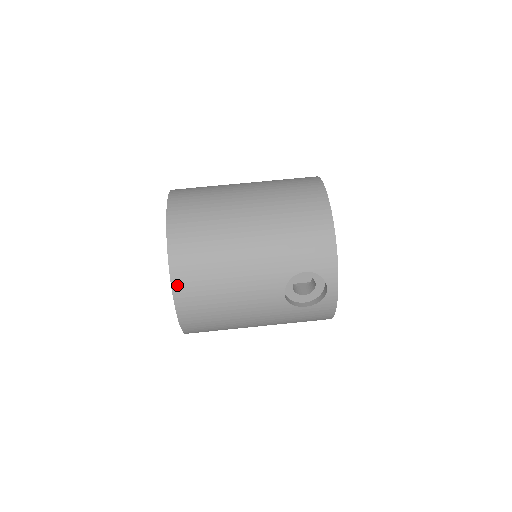
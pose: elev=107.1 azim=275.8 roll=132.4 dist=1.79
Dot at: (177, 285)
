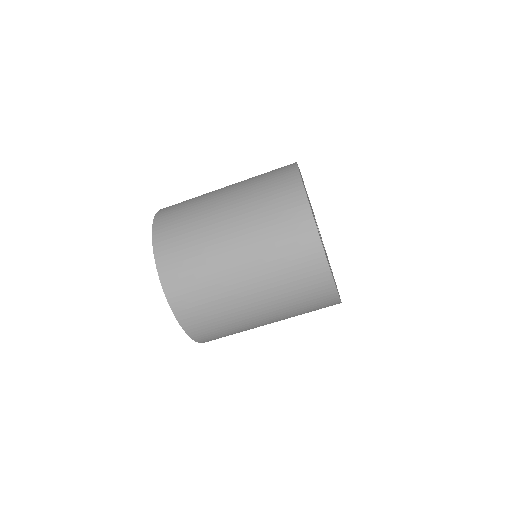
Dot at: occluded
